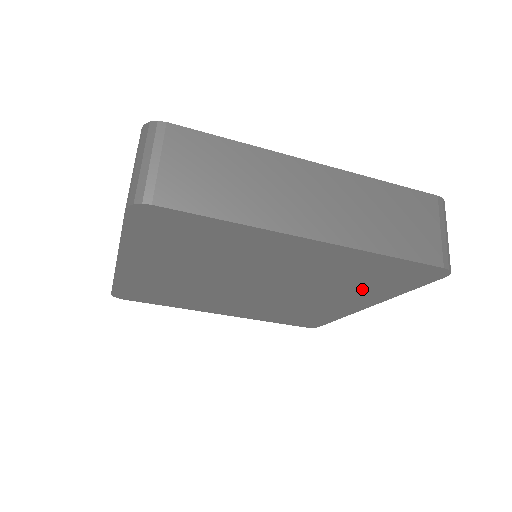
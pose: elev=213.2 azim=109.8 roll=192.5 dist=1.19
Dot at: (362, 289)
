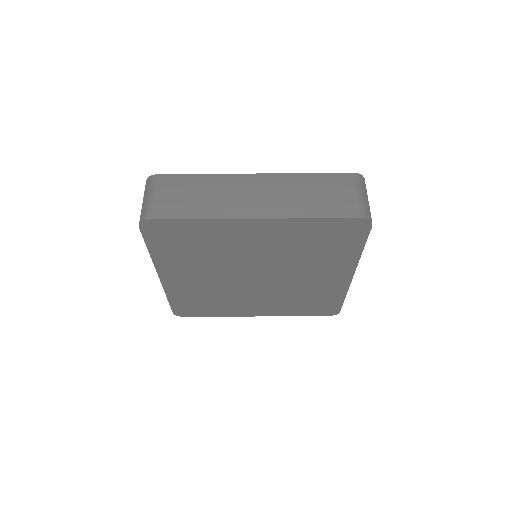
Dot at: (329, 257)
